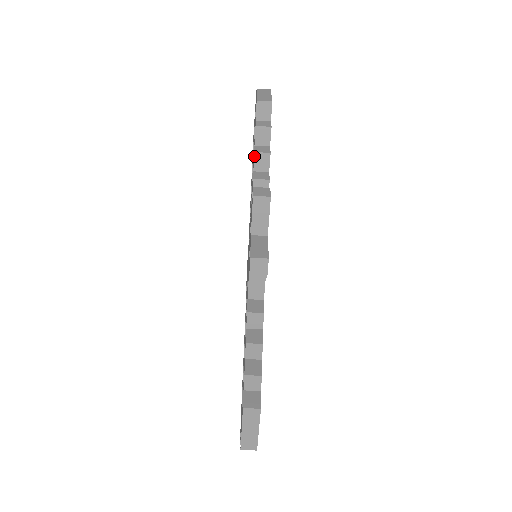
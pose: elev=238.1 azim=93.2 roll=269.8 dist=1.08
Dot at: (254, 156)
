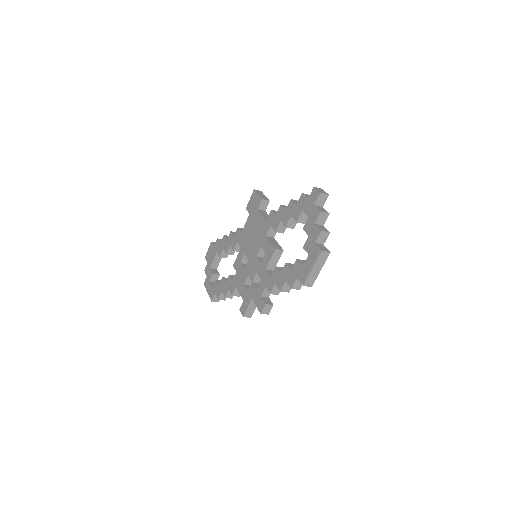
Dot at: occluded
